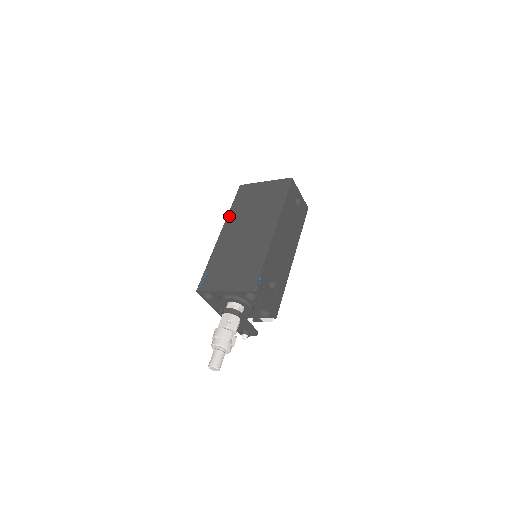
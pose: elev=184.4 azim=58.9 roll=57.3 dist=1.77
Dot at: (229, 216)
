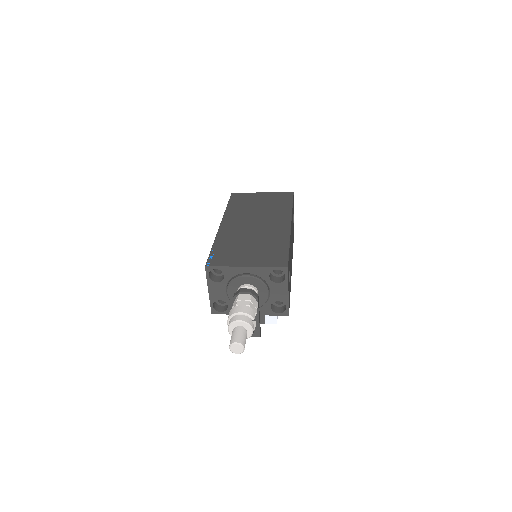
Dot at: (227, 212)
